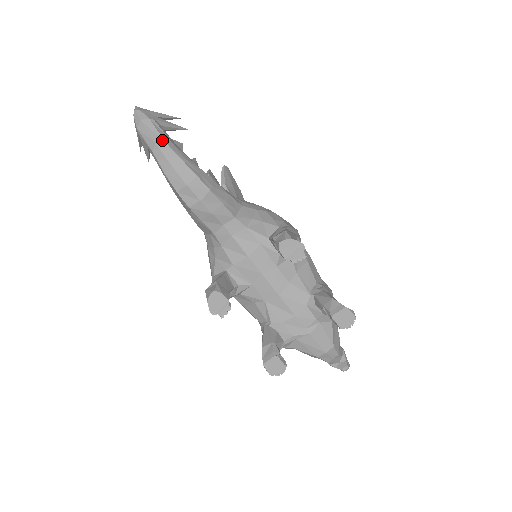
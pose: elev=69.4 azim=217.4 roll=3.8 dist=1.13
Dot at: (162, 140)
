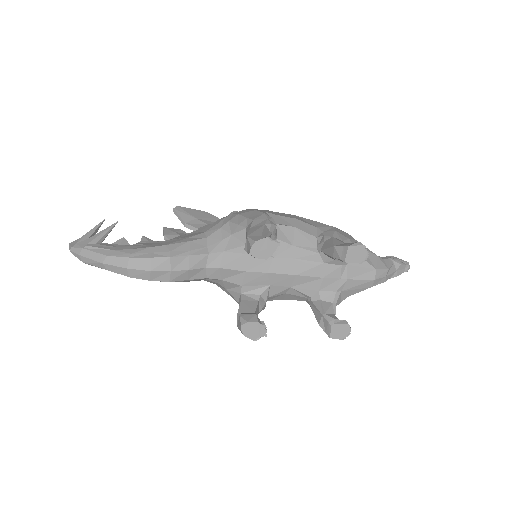
Dot at: (104, 257)
